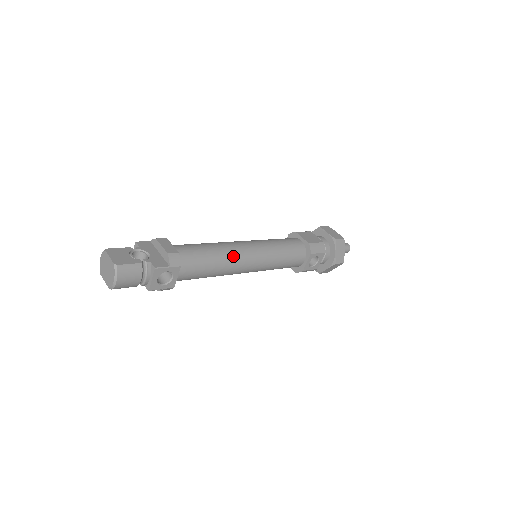
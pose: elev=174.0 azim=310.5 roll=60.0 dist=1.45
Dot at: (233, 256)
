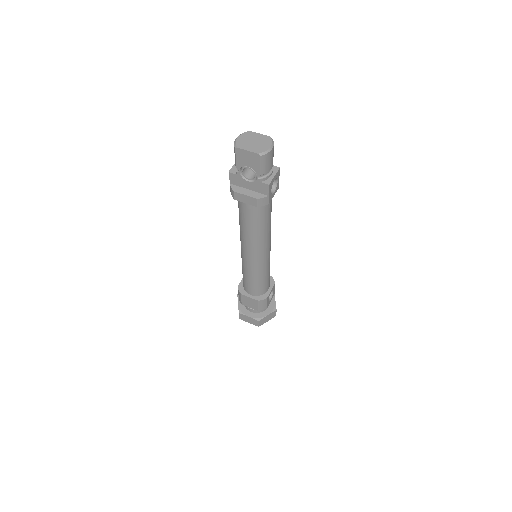
Dot at: occluded
